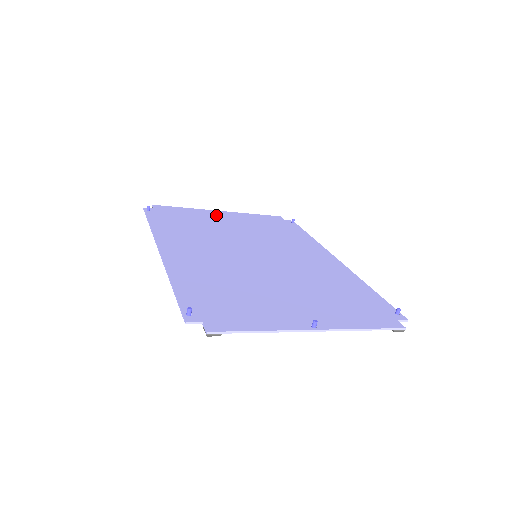
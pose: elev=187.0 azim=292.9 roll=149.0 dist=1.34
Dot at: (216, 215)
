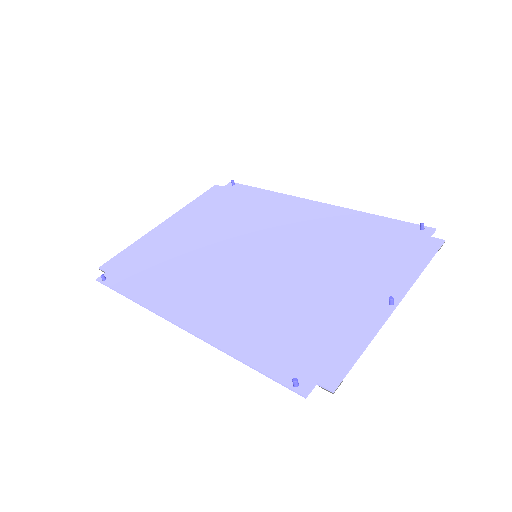
Dot at: (166, 232)
